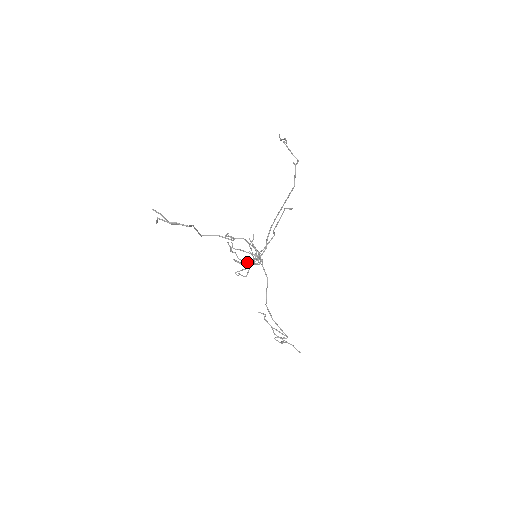
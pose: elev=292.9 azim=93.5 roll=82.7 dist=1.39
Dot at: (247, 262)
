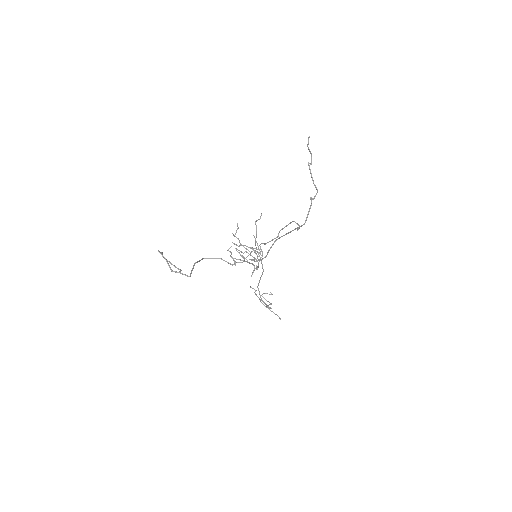
Dot at: occluded
